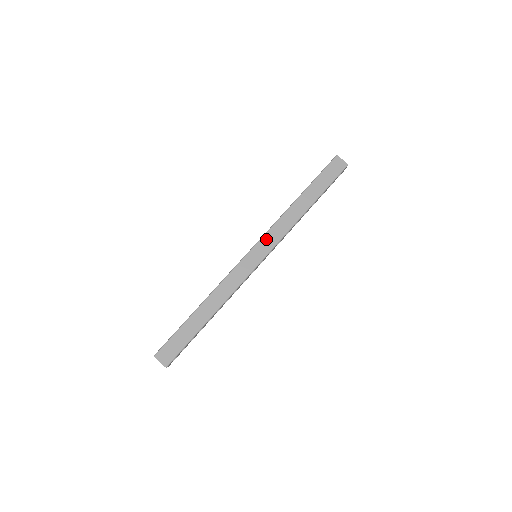
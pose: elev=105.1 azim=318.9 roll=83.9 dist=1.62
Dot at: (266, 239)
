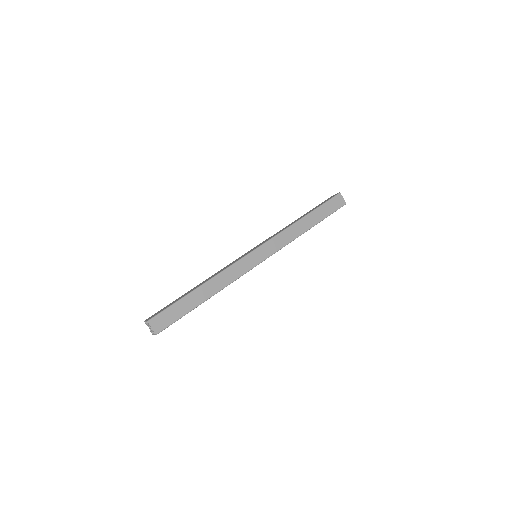
Dot at: (270, 244)
